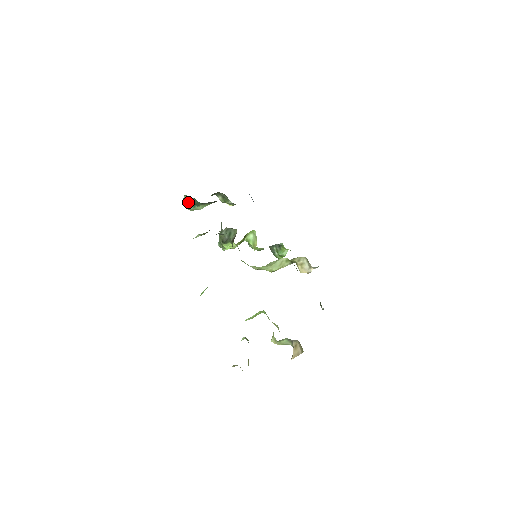
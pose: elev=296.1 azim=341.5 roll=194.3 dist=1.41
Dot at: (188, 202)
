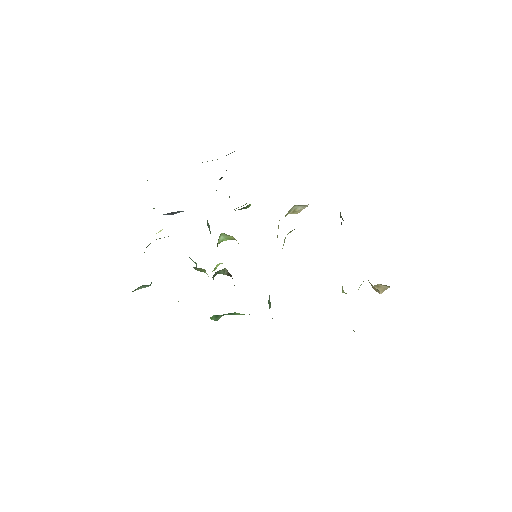
Dot at: (139, 288)
